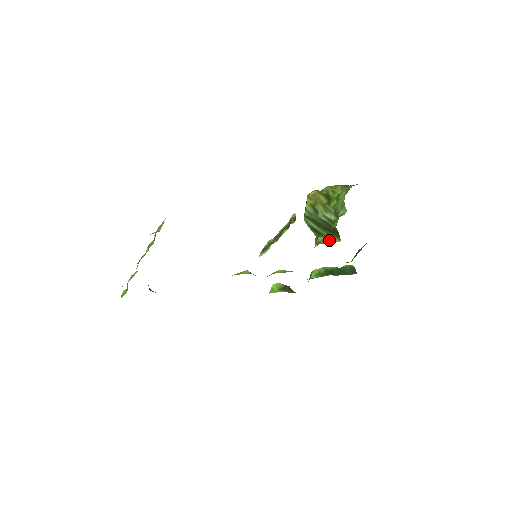
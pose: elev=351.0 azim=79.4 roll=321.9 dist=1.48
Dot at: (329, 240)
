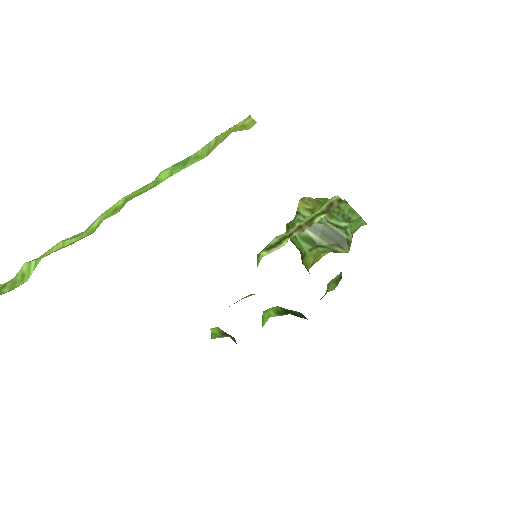
Dot at: (335, 250)
